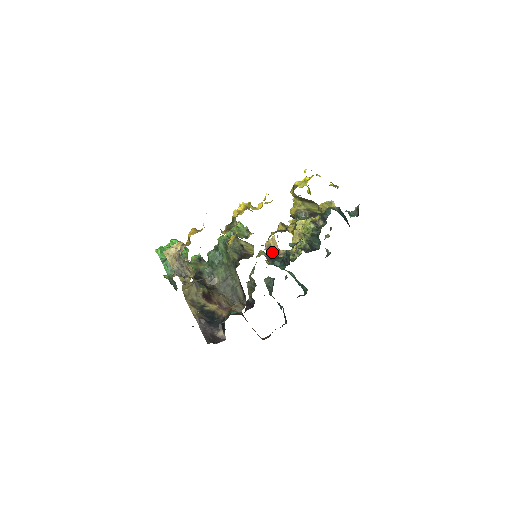
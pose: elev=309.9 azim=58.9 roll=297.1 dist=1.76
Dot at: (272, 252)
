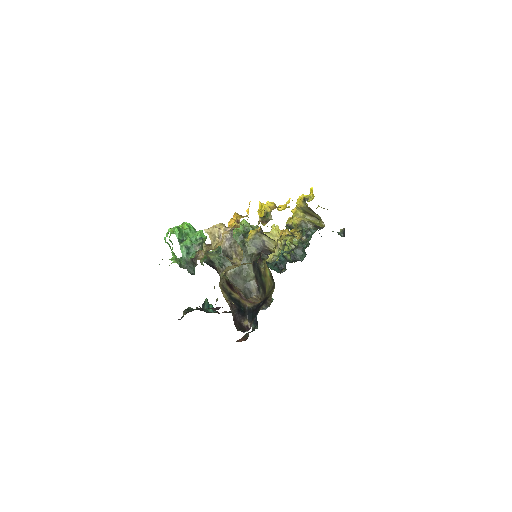
Dot at: occluded
